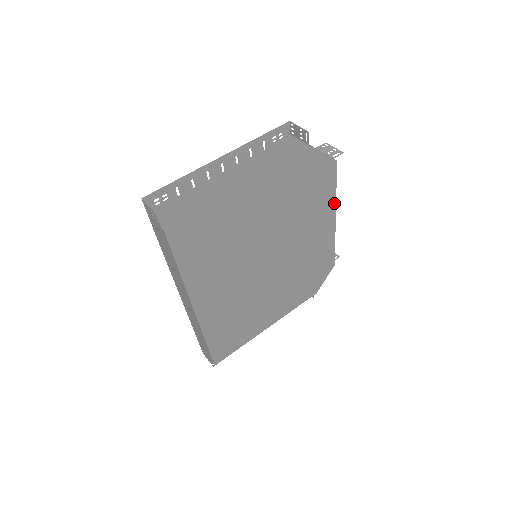
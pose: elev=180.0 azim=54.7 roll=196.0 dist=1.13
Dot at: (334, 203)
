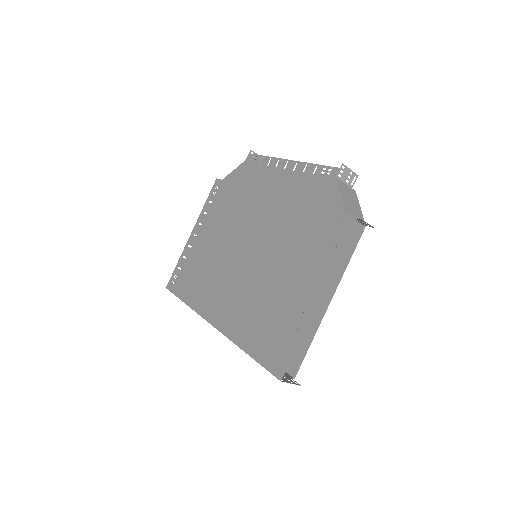
Dot at: occluded
